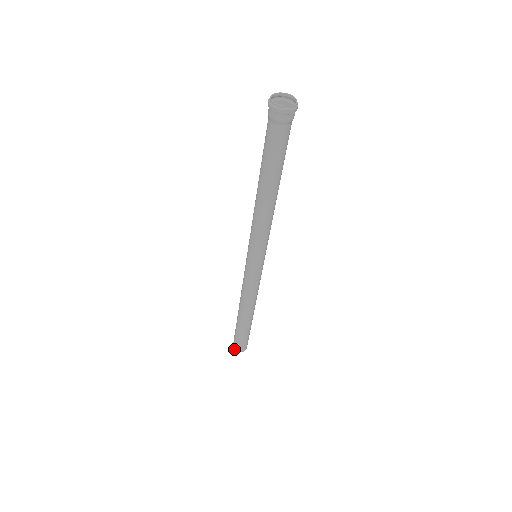
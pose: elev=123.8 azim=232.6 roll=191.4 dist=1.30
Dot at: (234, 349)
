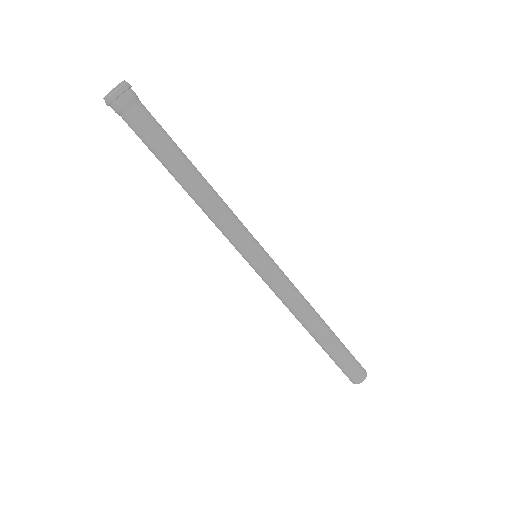
Dot at: occluded
